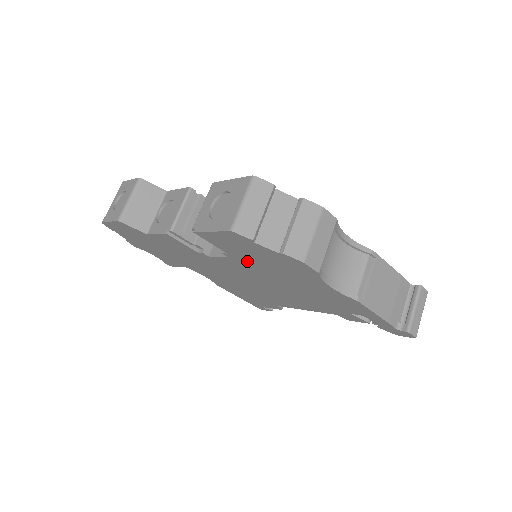
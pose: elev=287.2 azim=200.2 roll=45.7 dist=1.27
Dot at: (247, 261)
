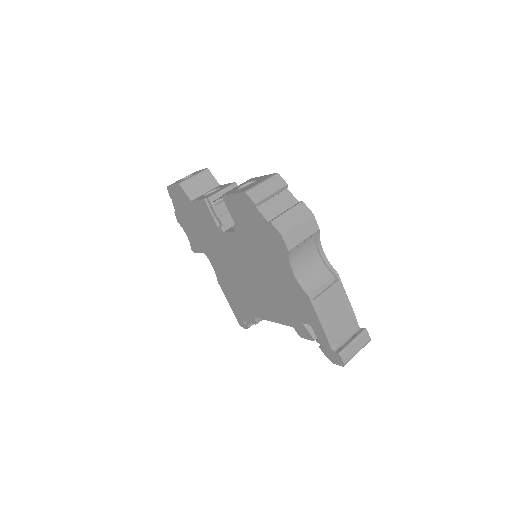
Dot at: (246, 237)
